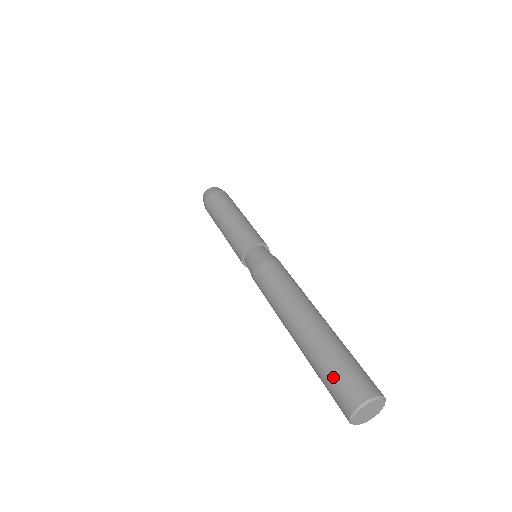
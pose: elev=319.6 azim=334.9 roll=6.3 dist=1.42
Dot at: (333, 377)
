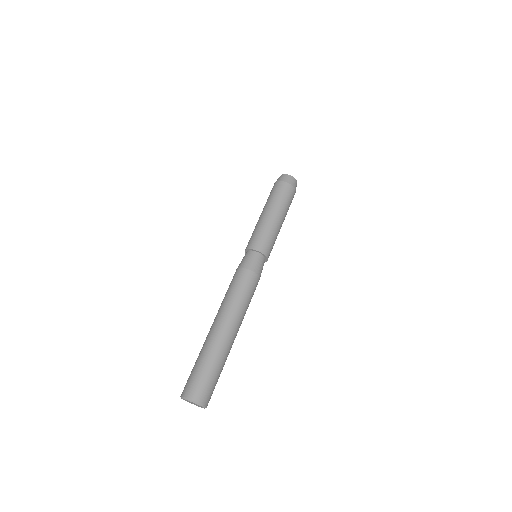
Dot at: (198, 373)
